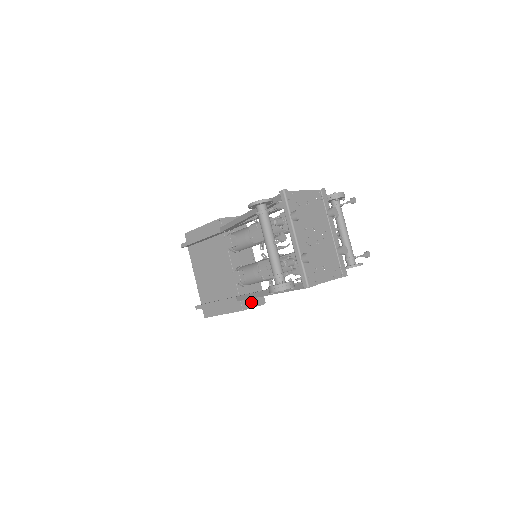
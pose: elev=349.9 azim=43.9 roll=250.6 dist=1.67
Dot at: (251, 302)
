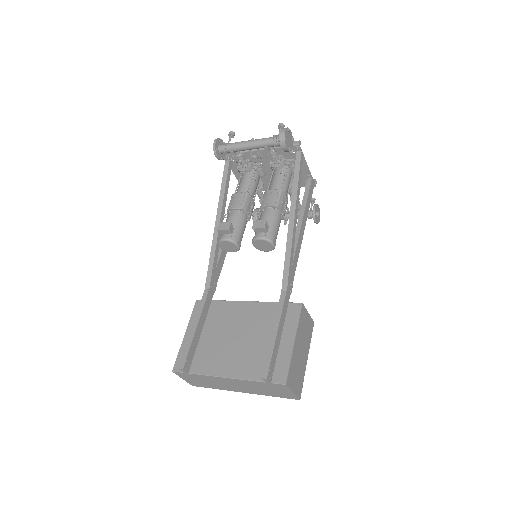
Dot at: occluded
